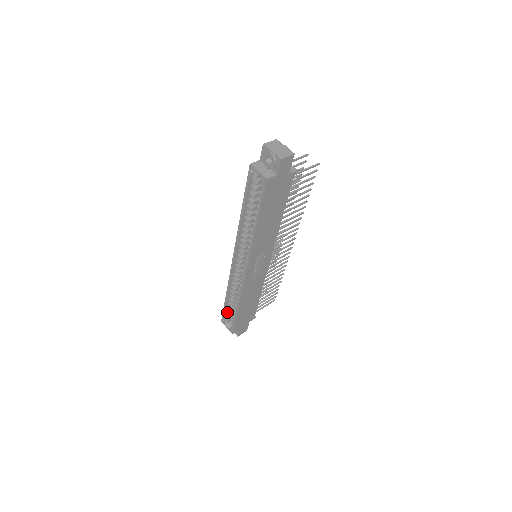
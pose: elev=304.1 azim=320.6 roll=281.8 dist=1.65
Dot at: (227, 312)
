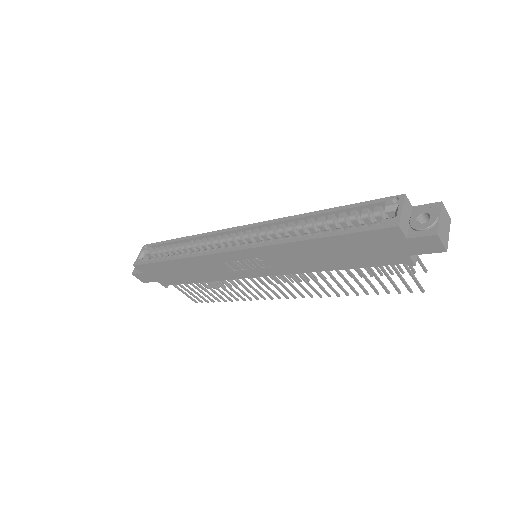
Dot at: (160, 248)
